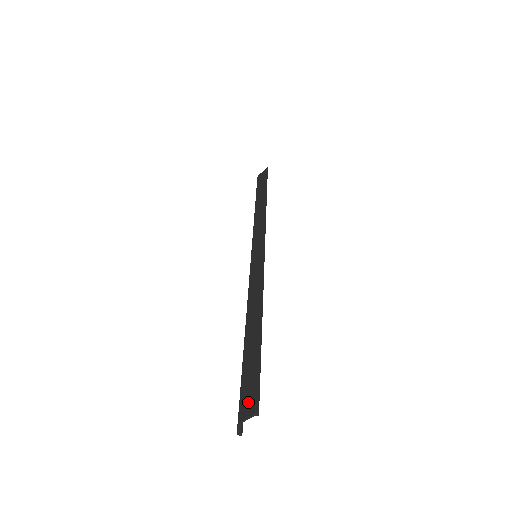
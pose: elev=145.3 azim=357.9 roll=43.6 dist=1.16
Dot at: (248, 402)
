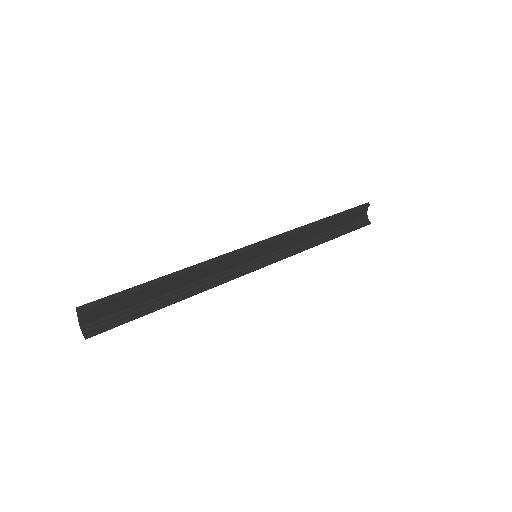
Dot at: (91, 311)
